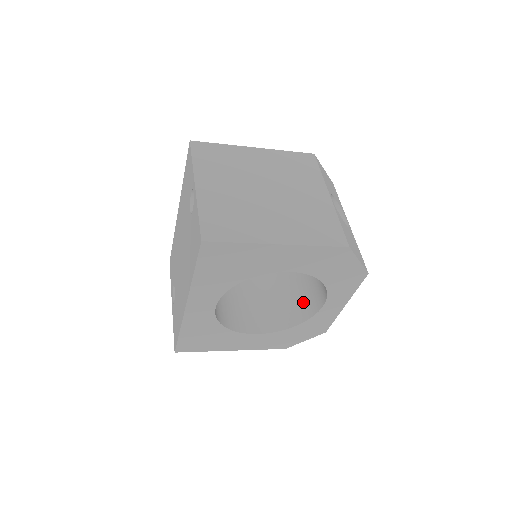
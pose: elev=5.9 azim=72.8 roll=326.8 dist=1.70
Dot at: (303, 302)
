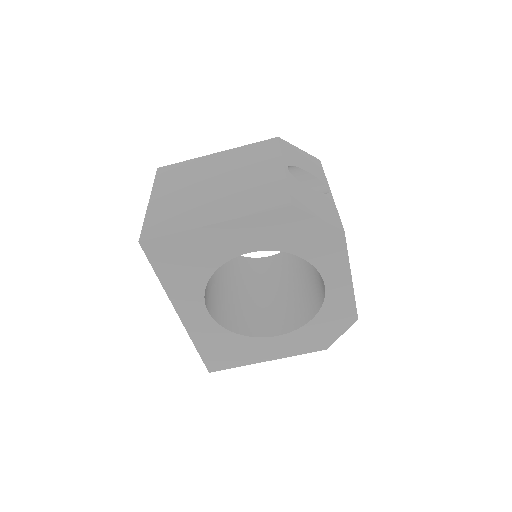
Dot at: (317, 290)
